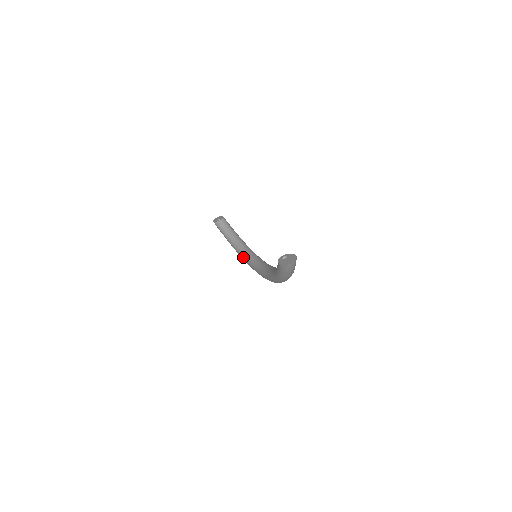
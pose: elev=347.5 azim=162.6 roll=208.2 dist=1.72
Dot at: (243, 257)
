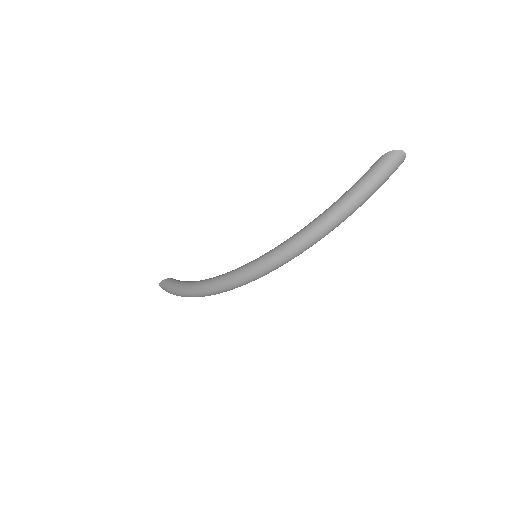
Dot at: occluded
